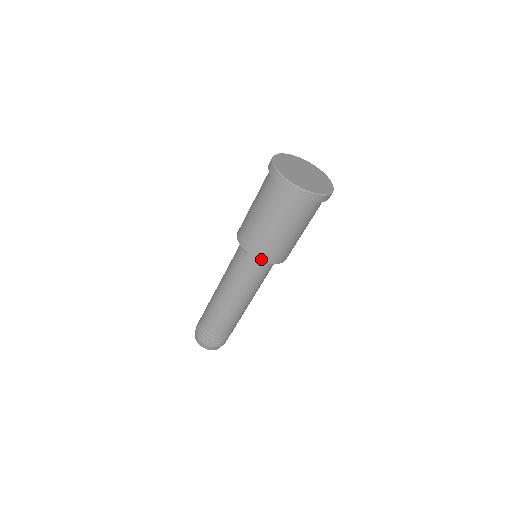
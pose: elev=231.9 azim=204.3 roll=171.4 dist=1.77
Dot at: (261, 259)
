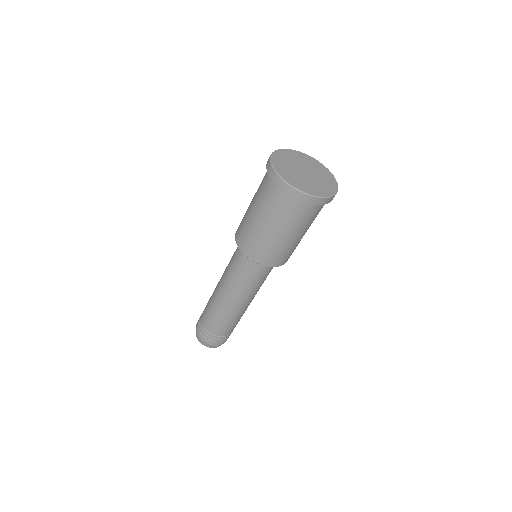
Dot at: (241, 248)
